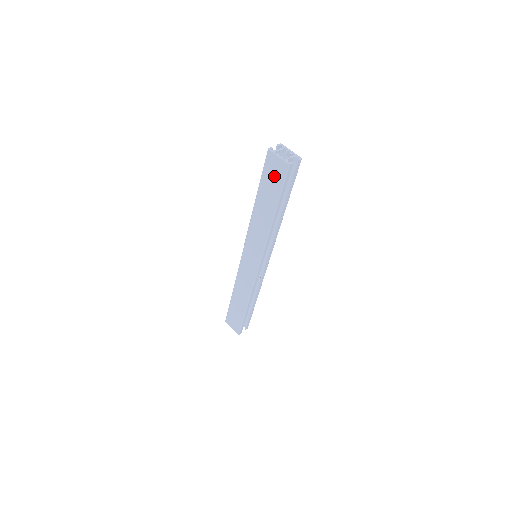
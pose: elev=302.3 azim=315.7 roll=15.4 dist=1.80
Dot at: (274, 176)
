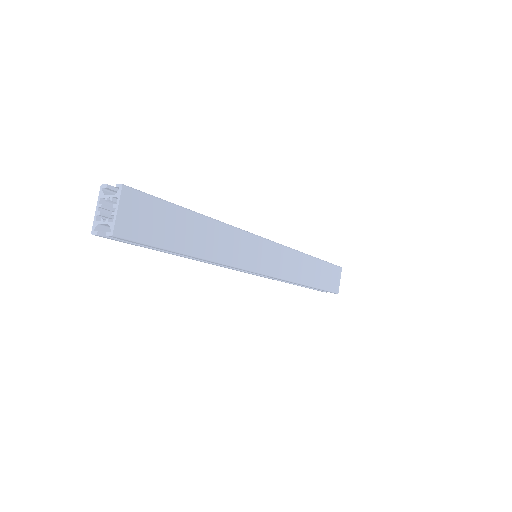
Dot at: occluded
